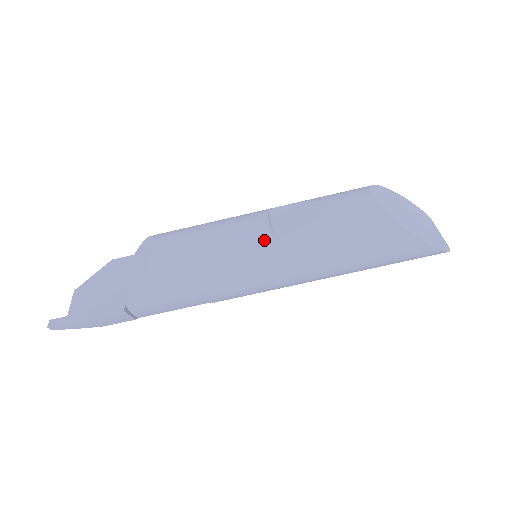
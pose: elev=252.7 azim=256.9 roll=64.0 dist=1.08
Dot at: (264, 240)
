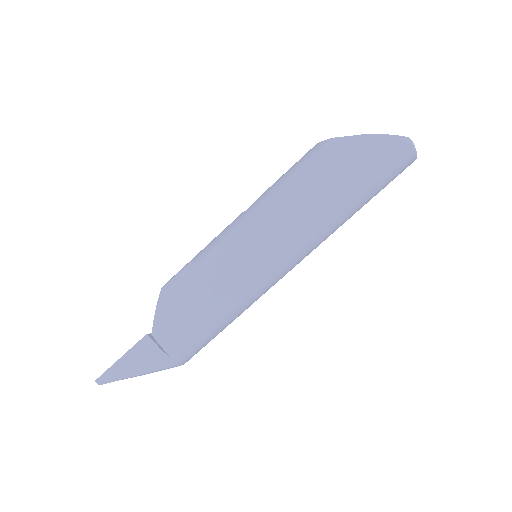
Dot at: (237, 218)
